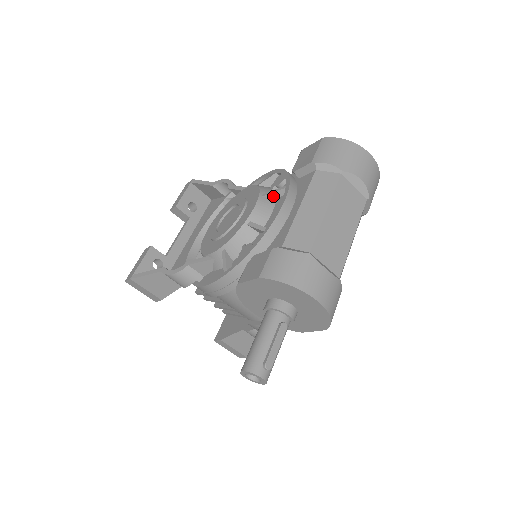
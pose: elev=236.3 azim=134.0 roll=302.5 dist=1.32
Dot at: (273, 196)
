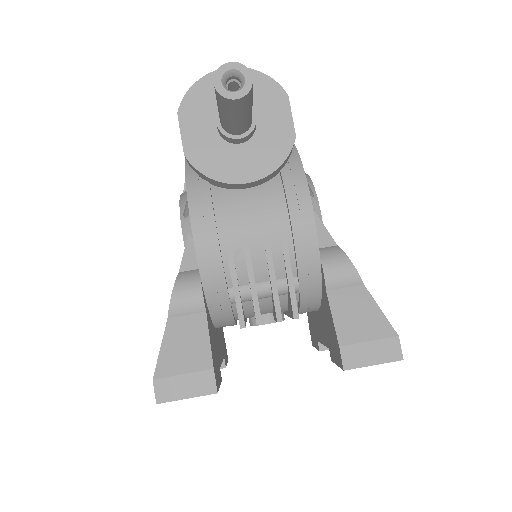
Dot at: occluded
